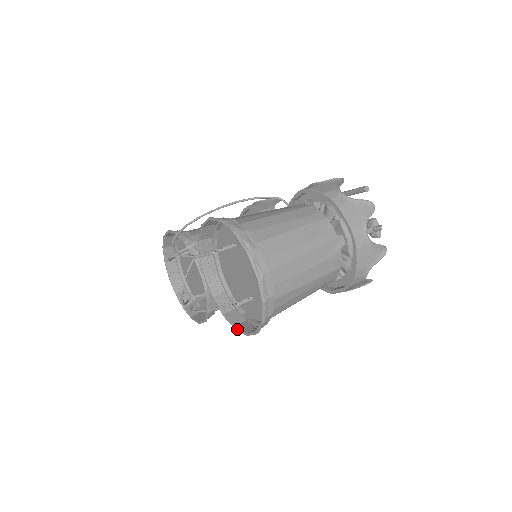
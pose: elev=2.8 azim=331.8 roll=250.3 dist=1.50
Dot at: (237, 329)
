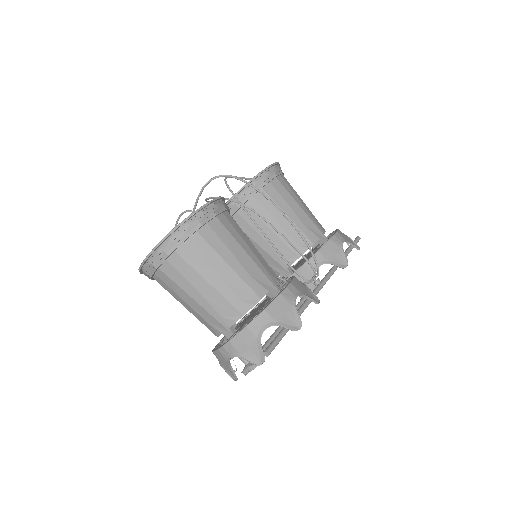
Dot at: occluded
